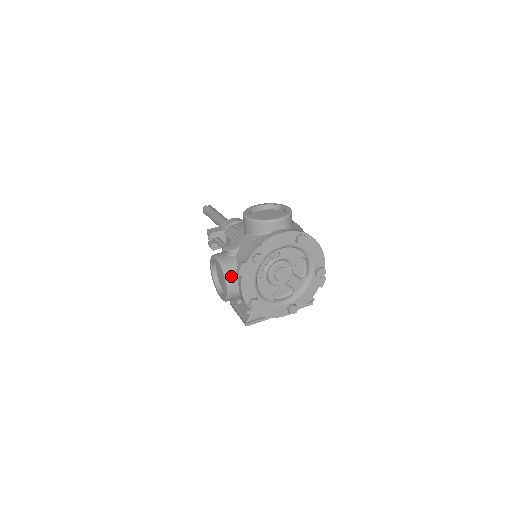
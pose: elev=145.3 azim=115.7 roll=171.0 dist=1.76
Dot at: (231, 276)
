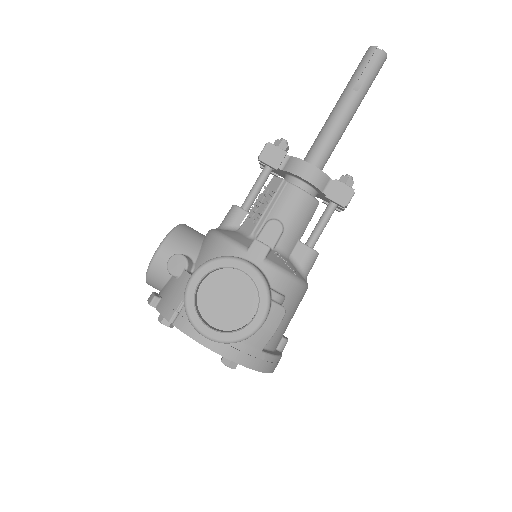
Dot at: (152, 284)
